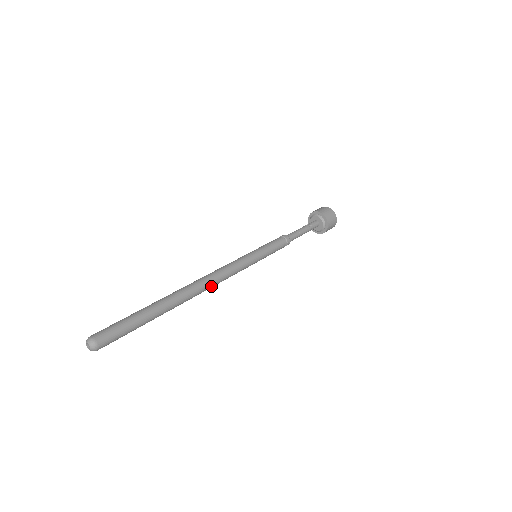
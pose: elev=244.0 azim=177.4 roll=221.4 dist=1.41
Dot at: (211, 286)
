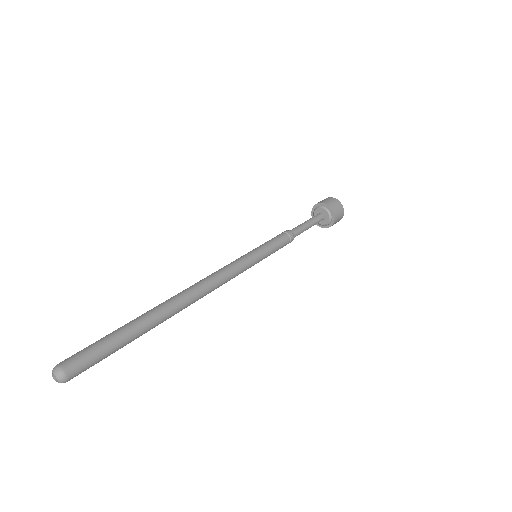
Dot at: occluded
